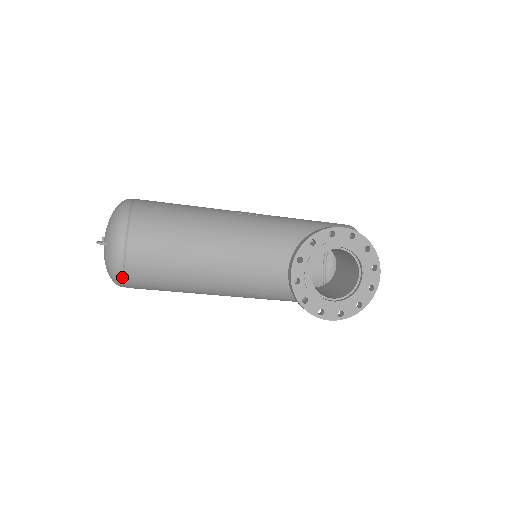
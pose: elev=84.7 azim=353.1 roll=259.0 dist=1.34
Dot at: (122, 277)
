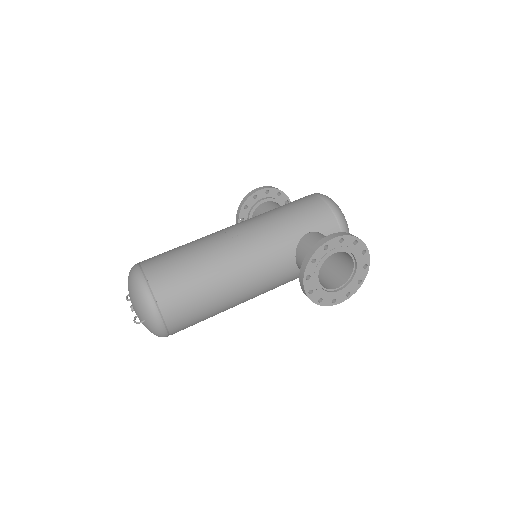
Dot at: (167, 335)
